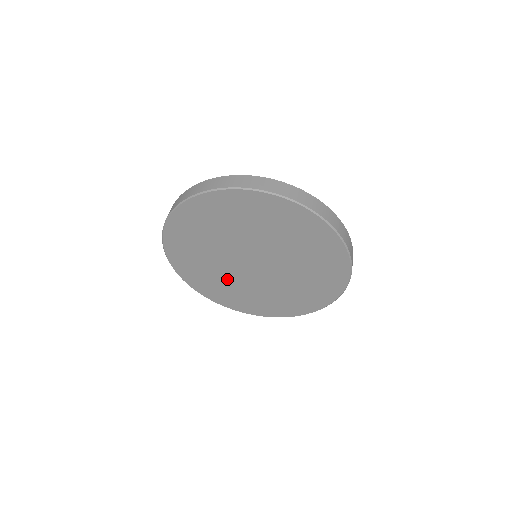
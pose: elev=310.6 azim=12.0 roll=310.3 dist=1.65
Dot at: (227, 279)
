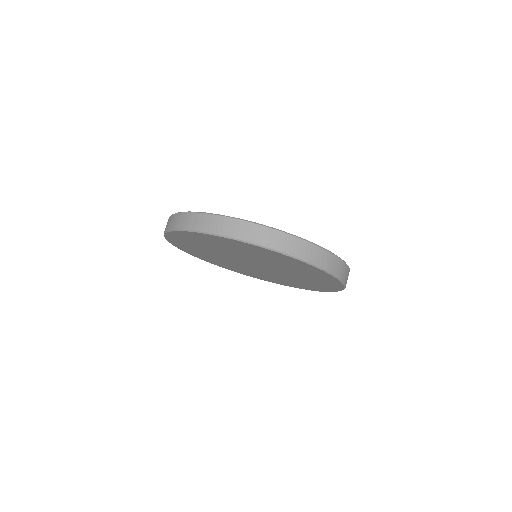
Dot at: (255, 272)
